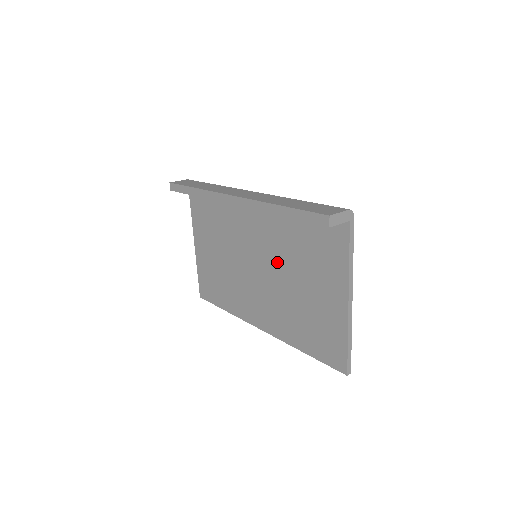
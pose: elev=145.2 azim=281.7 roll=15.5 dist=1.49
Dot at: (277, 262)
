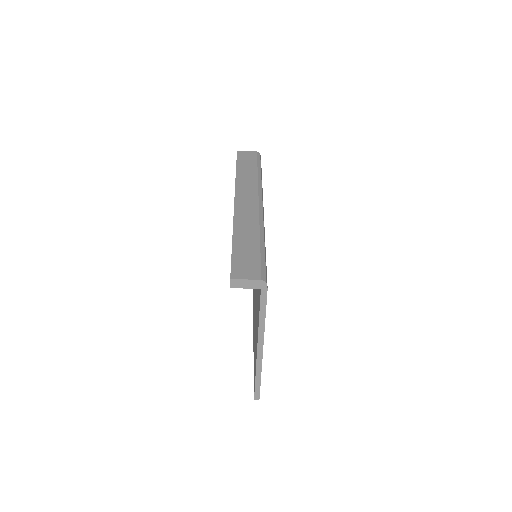
Dot at: occluded
